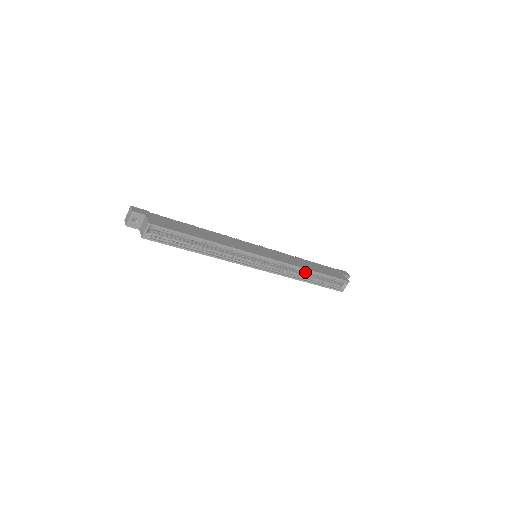
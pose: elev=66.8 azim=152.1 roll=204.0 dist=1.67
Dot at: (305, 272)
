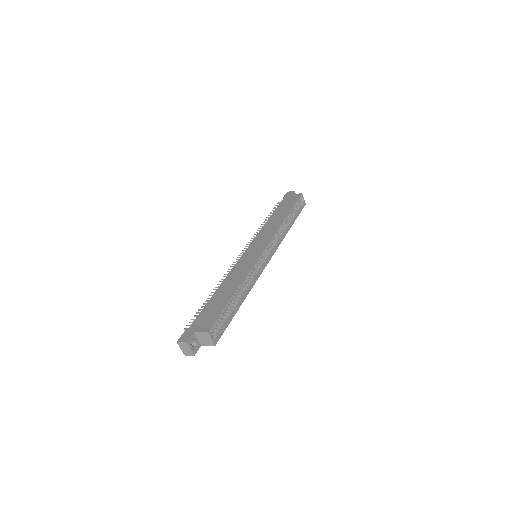
Dot at: occluded
